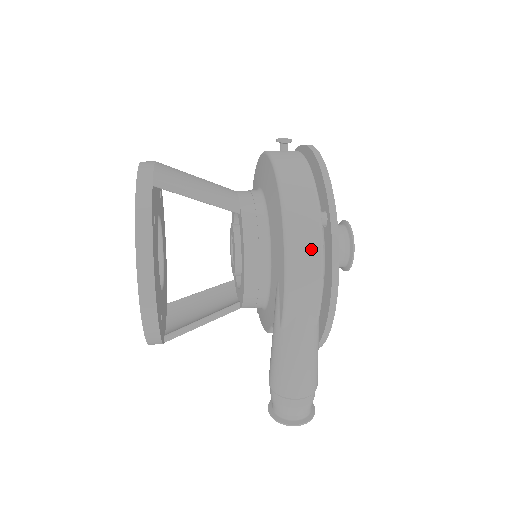
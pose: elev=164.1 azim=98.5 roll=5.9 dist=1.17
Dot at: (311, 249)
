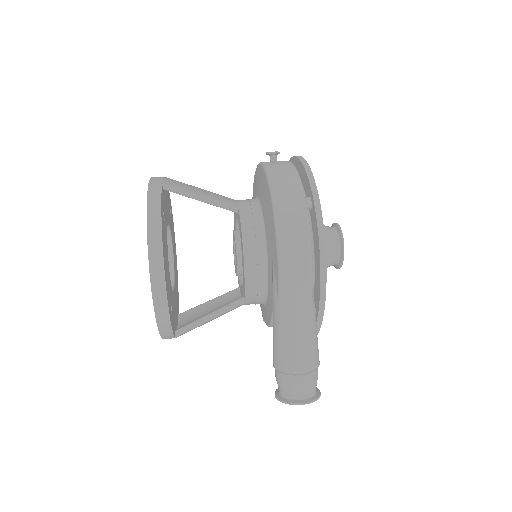
Dot at: (298, 223)
